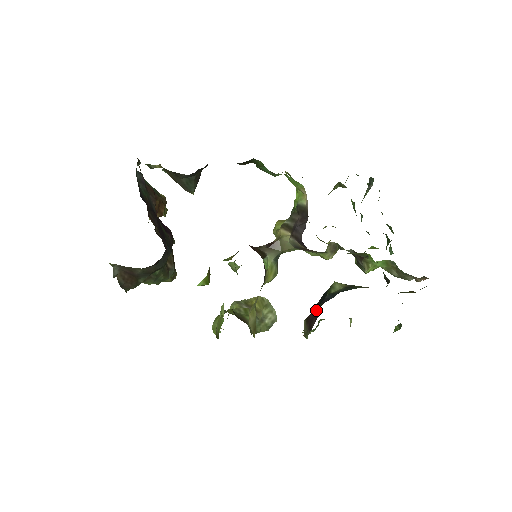
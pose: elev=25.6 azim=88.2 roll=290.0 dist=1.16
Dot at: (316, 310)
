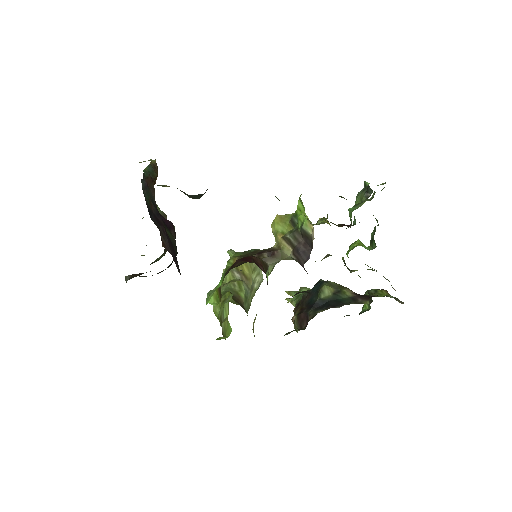
Dot at: (308, 318)
